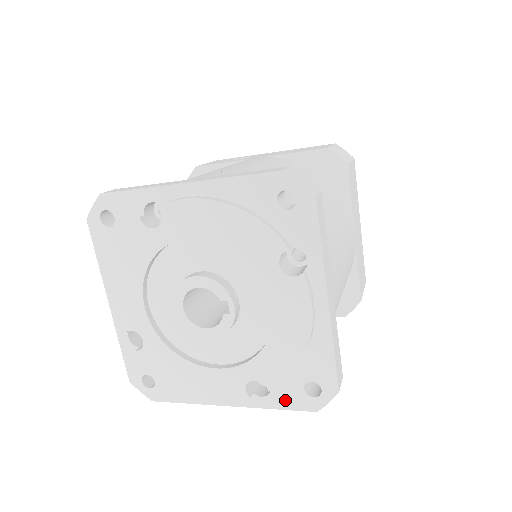
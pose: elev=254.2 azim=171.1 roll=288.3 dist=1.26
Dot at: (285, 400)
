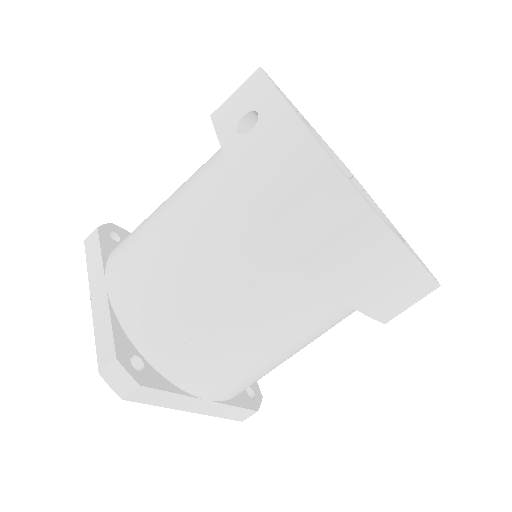
Dot at: occluded
